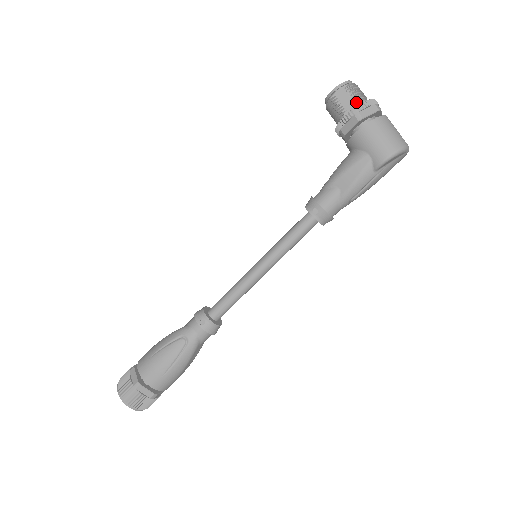
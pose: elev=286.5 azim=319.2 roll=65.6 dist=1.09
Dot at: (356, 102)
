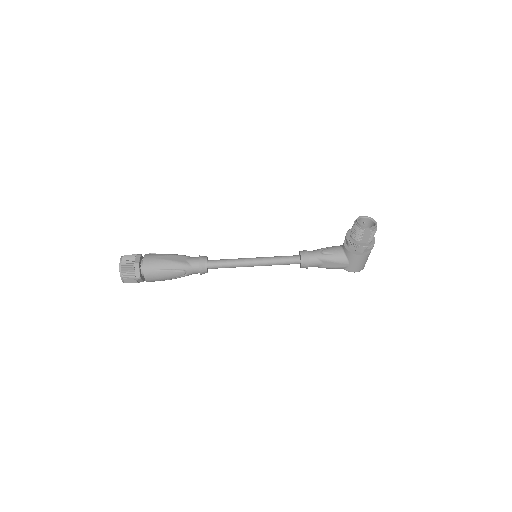
Dot at: (369, 241)
